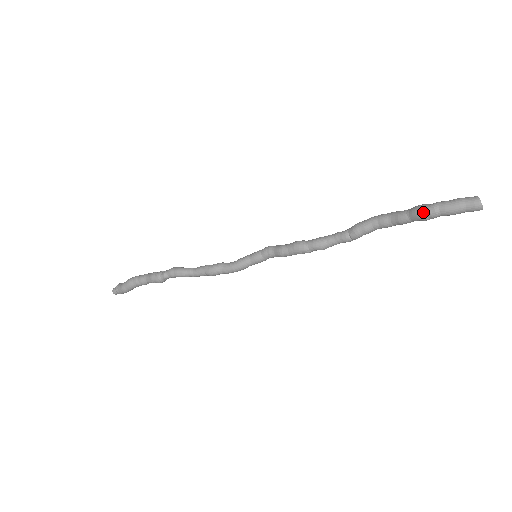
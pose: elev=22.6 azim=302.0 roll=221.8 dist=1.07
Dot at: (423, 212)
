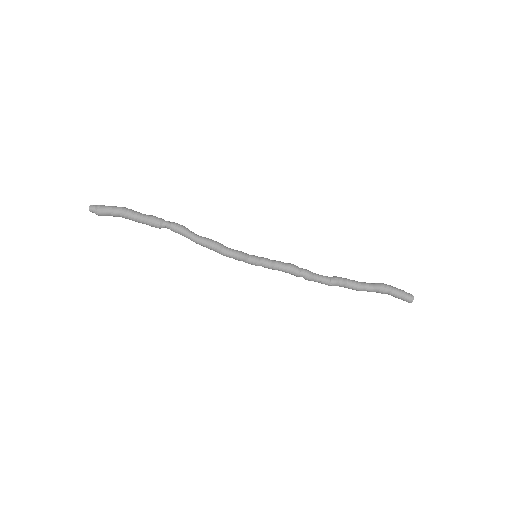
Dot at: (384, 285)
